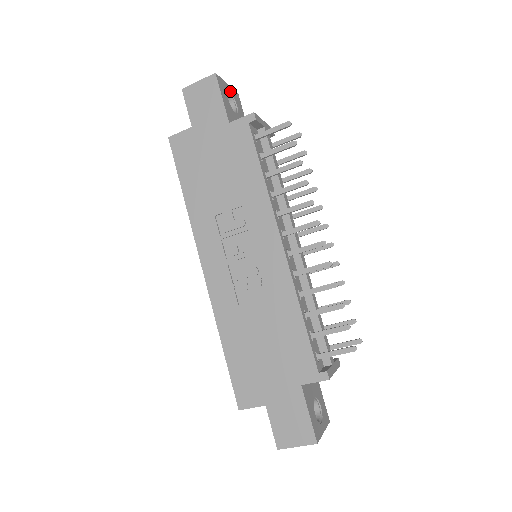
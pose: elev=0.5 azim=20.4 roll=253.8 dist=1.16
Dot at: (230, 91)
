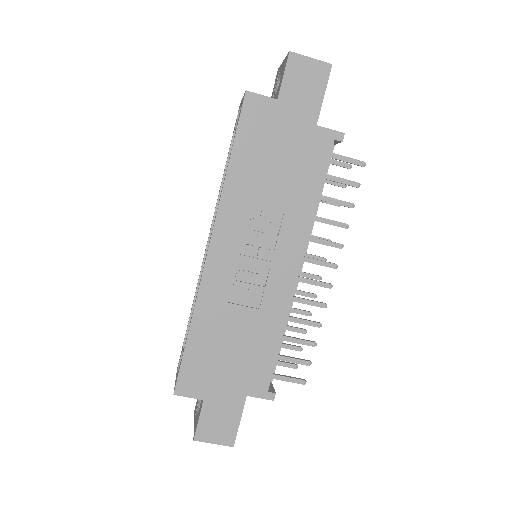
Dot at: occluded
